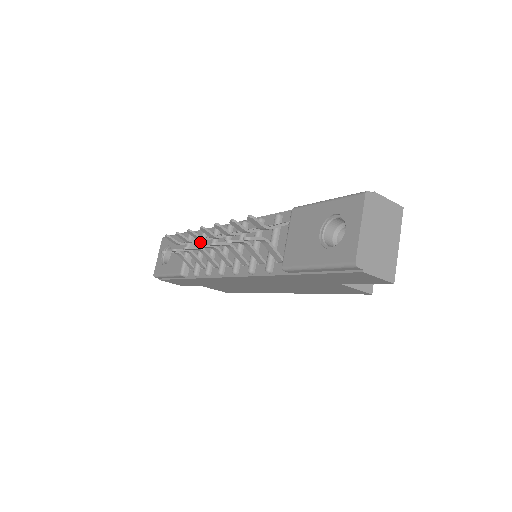
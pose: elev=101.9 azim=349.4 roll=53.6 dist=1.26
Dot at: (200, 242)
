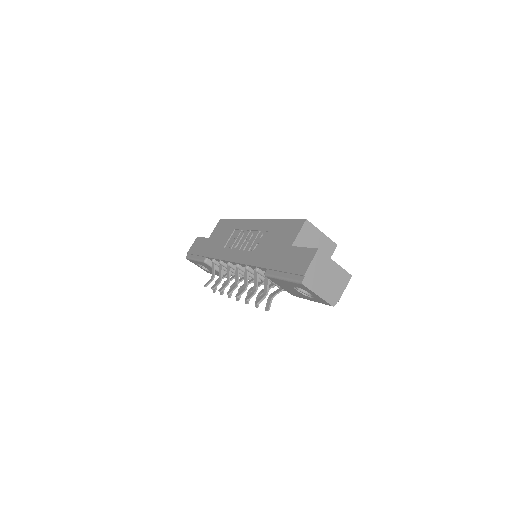
Dot at: occluded
